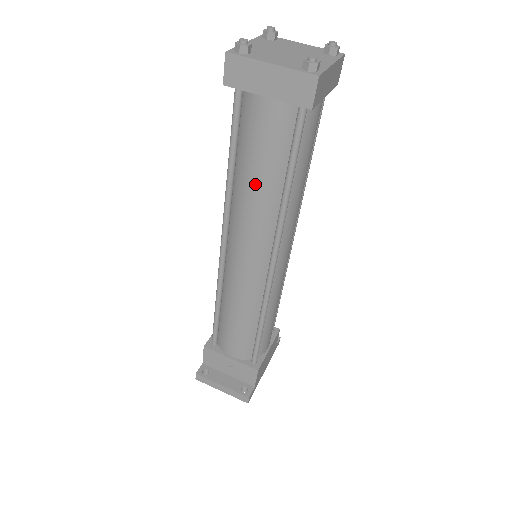
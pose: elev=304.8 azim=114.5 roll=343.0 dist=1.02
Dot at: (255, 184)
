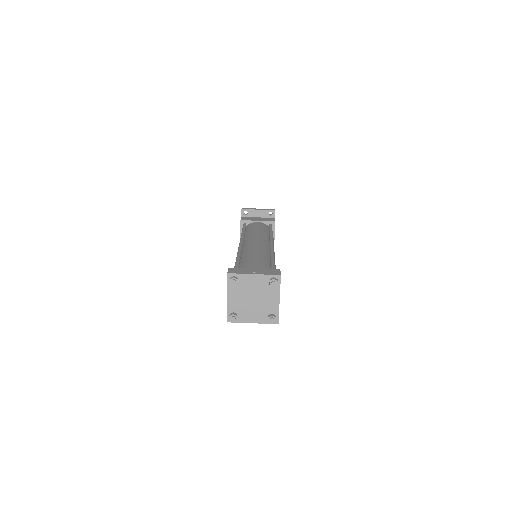
Dot at: occluded
